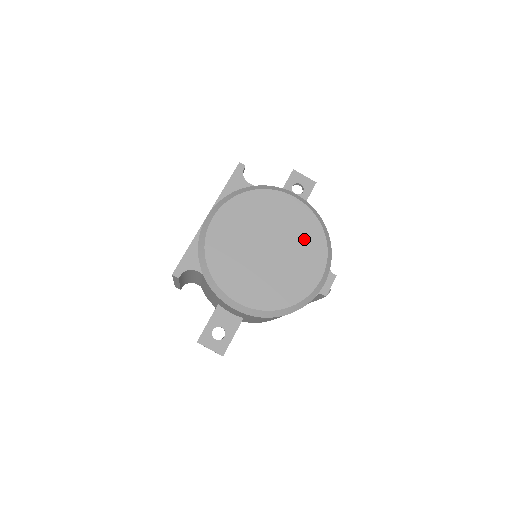
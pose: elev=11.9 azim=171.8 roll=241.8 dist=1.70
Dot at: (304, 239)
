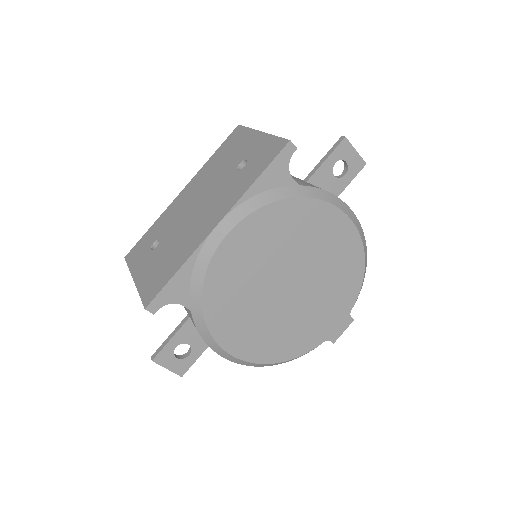
Dot at: (338, 277)
